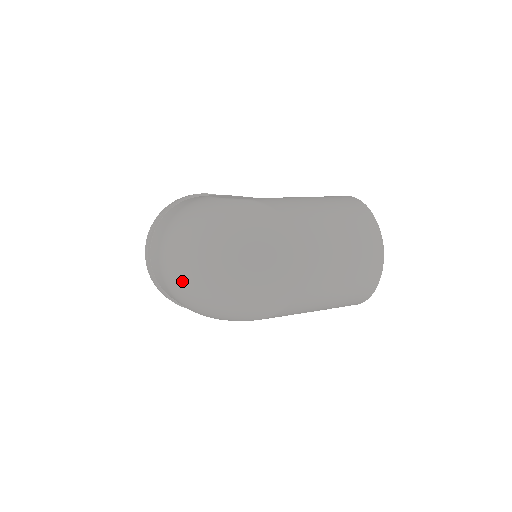
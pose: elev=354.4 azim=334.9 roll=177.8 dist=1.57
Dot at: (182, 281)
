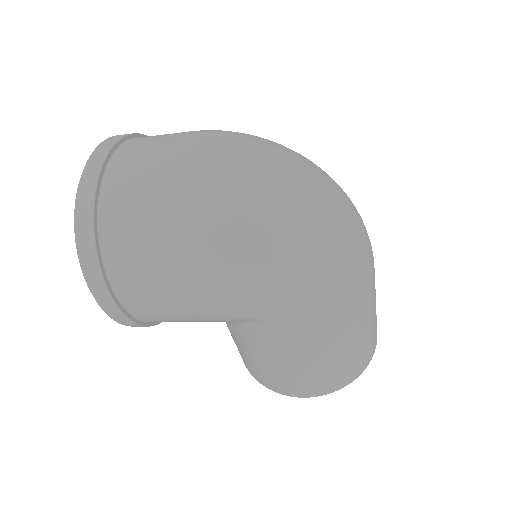
Dot at: (244, 172)
